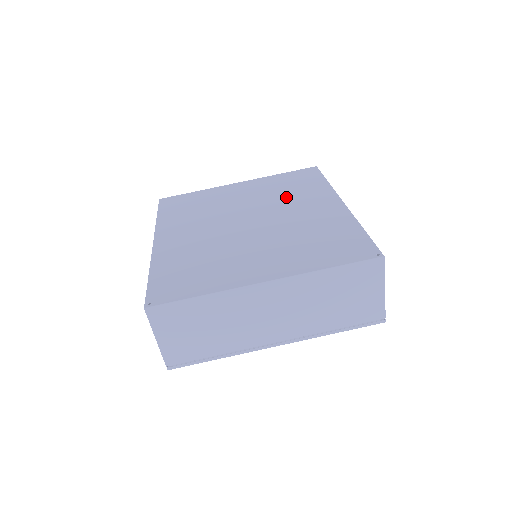
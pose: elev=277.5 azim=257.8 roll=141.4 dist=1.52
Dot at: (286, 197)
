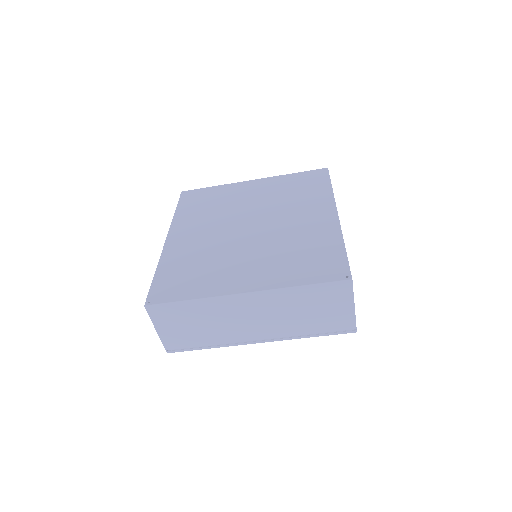
Dot at: (289, 202)
